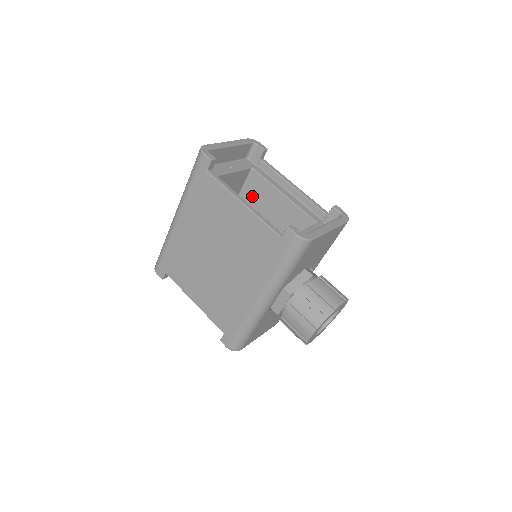
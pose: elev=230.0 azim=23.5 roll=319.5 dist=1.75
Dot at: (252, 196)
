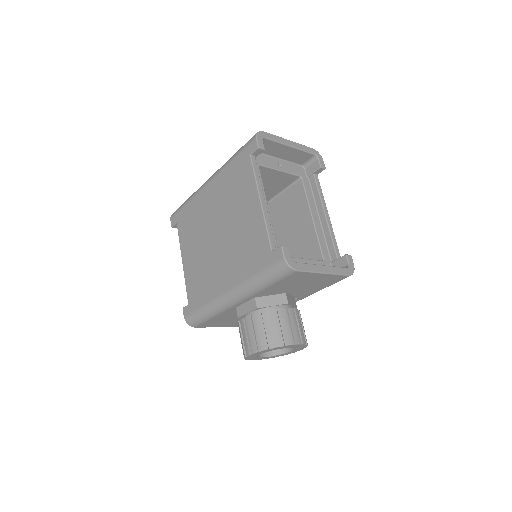
Dot at: (287, 202)
